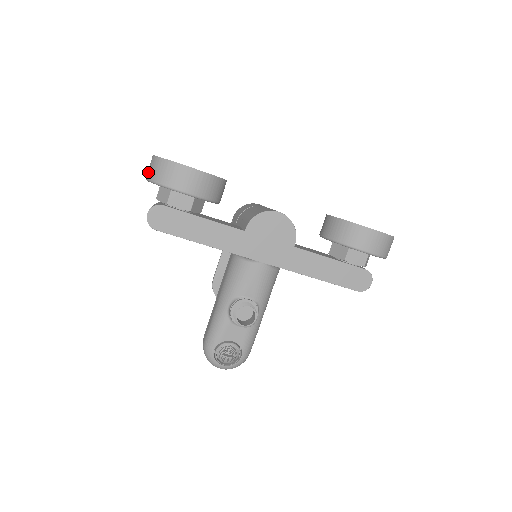
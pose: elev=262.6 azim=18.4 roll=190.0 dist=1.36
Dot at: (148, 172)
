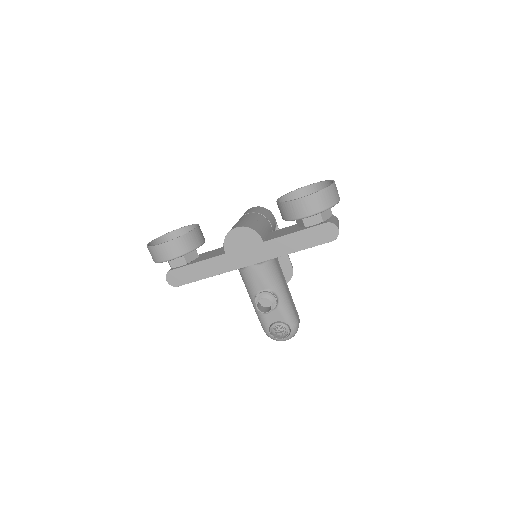
Dot at: occluded
